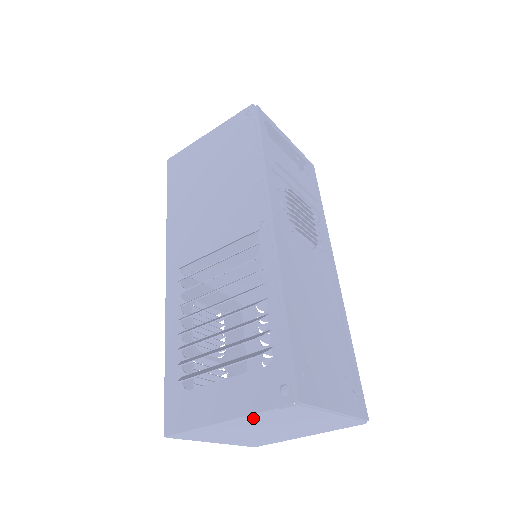
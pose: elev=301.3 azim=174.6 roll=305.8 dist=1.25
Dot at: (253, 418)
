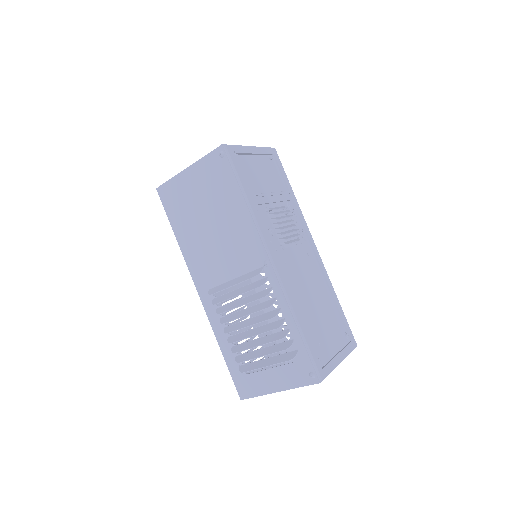
Dot at: occluded
